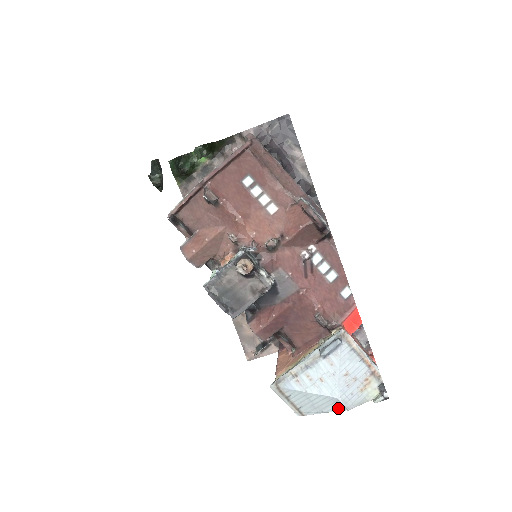
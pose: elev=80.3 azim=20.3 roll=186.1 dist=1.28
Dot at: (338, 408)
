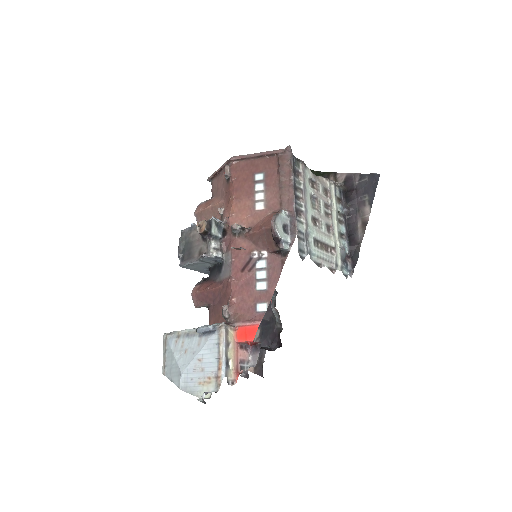
Dot at: (178, 383)
